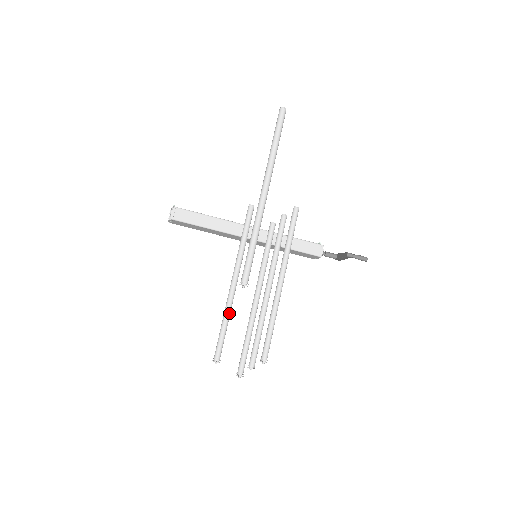
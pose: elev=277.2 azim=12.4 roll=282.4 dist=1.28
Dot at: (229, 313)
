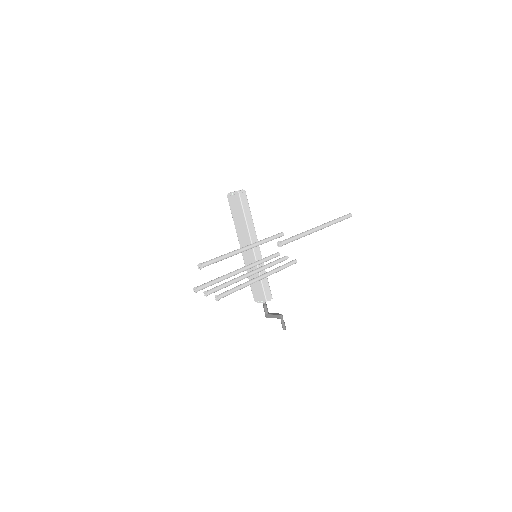
Dot at: (229, 256)
